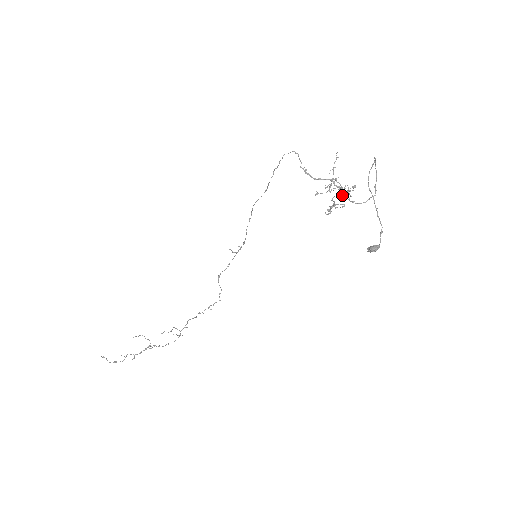
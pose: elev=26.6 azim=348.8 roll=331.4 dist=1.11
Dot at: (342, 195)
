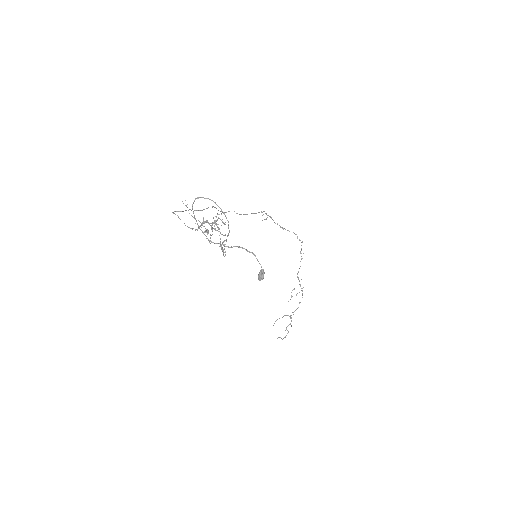
Dot at: occluded
